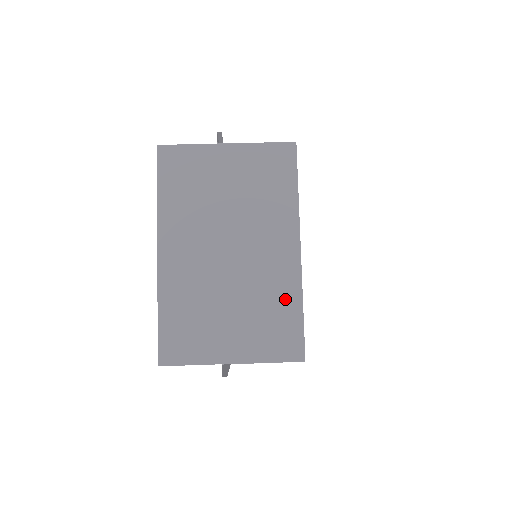
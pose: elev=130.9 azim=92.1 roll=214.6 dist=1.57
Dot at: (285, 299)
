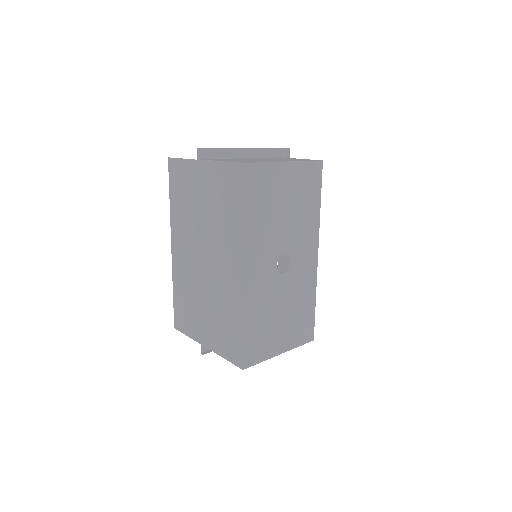
Dot at: (233, 313)
